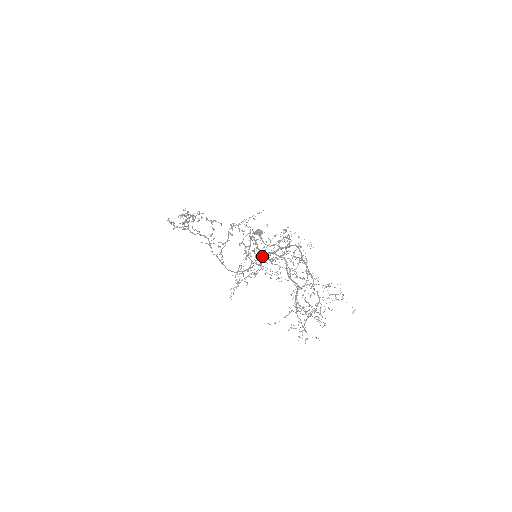
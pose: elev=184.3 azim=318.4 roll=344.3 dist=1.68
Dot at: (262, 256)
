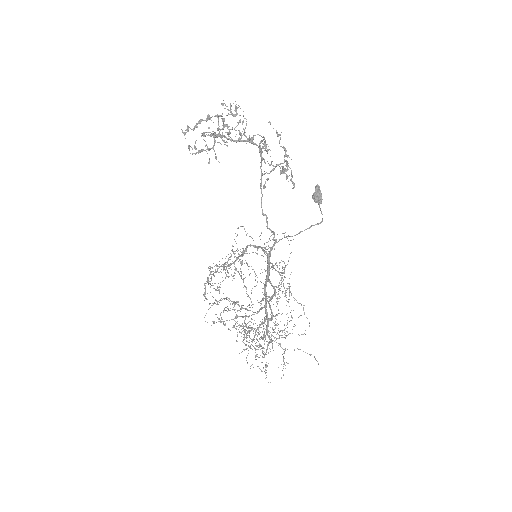
Dot at: occluded
